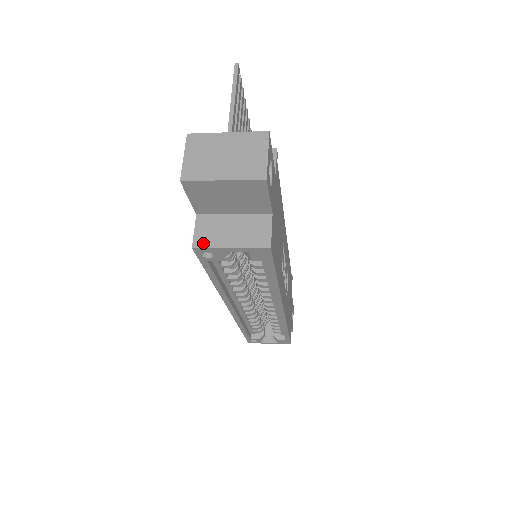
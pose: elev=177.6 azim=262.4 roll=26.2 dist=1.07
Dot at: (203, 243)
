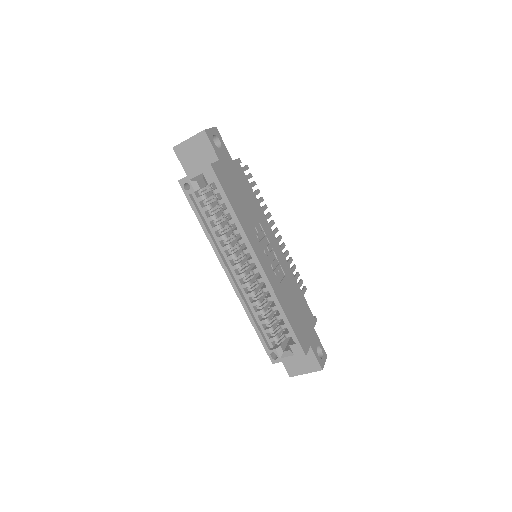
Dot at: (183, 178)
